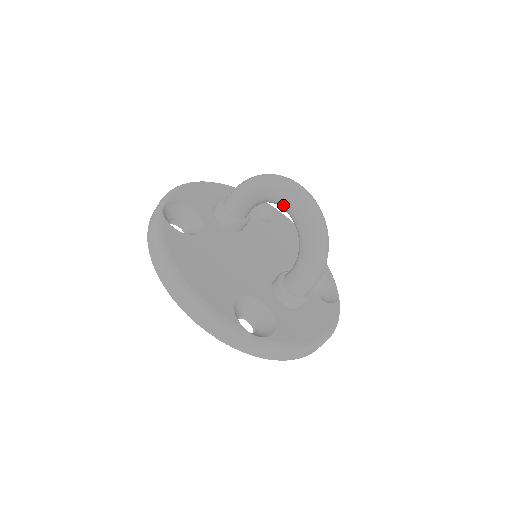
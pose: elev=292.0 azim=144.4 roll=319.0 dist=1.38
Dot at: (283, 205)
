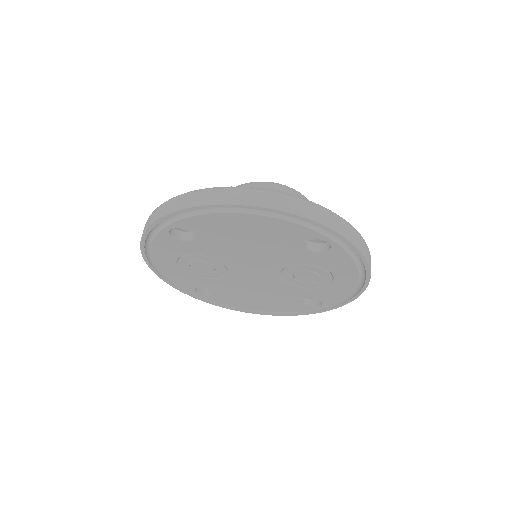
Dot at: occluded
